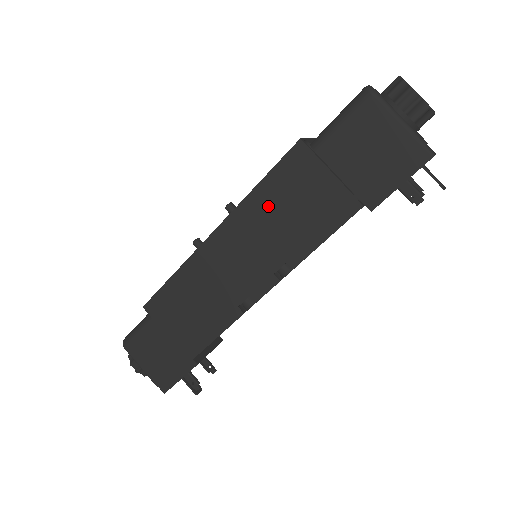
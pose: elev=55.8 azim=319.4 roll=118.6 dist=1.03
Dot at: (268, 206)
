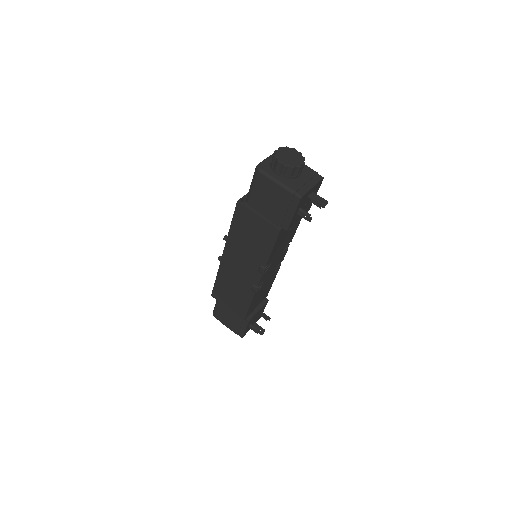
Dot at: (240, 237)
